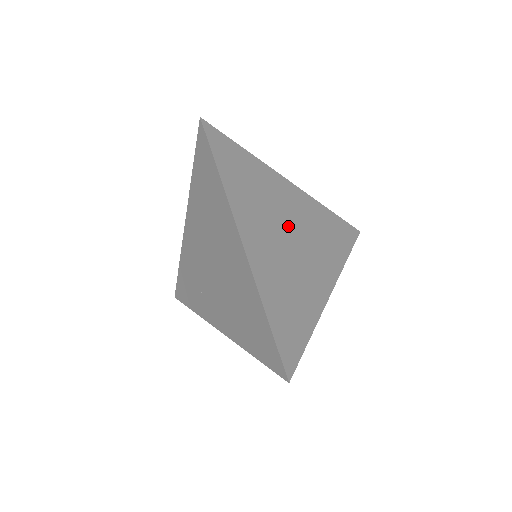
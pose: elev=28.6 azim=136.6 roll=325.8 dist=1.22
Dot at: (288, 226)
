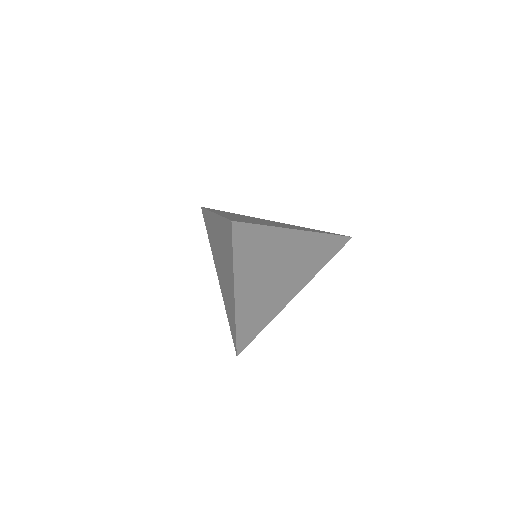
Dot at: occluded
